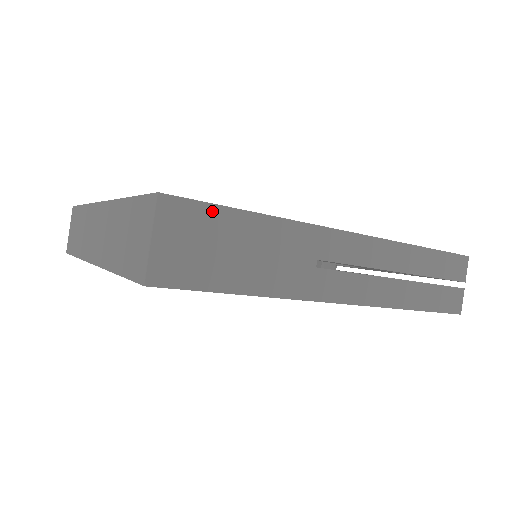
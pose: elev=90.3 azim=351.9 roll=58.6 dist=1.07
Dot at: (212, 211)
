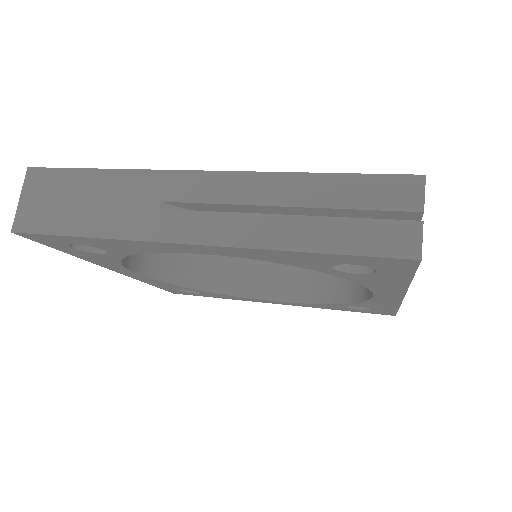
Dot at: (64, 173)
